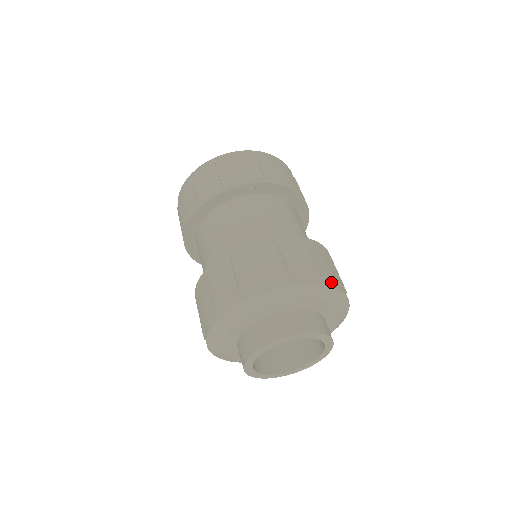
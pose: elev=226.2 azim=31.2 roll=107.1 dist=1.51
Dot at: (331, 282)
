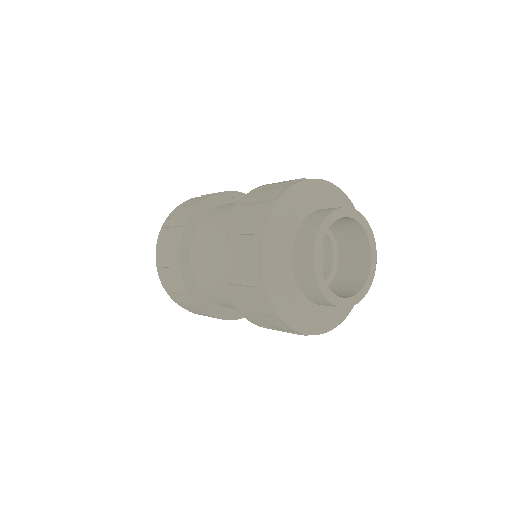
Dot at: occluded
